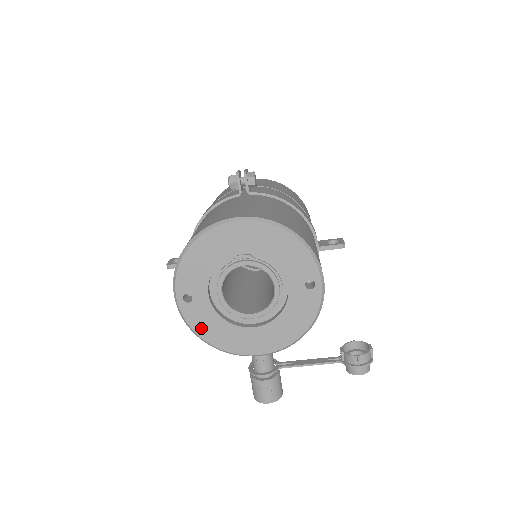
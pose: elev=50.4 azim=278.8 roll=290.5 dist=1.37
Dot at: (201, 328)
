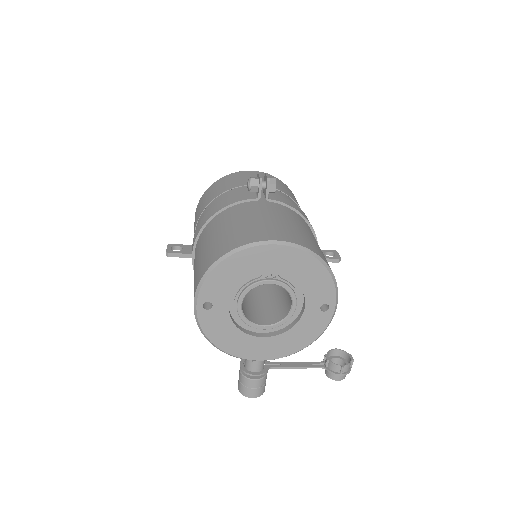
Dot at: (213, 333)
